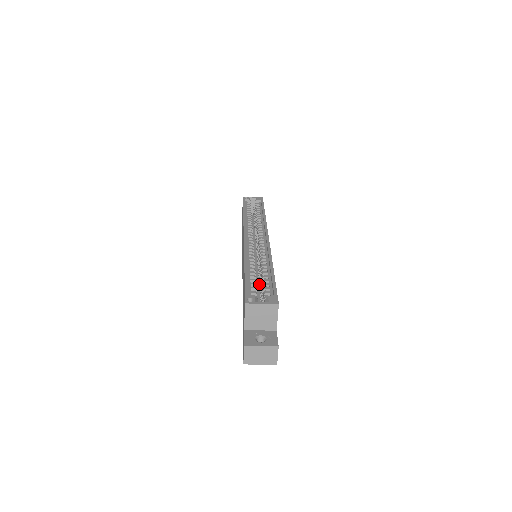
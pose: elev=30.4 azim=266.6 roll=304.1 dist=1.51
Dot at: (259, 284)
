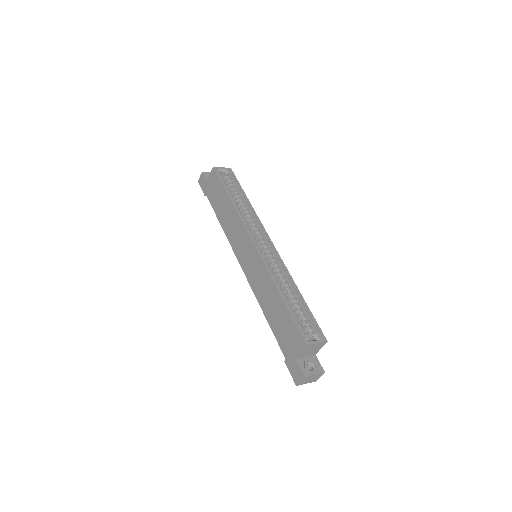
Dot at: occluded
